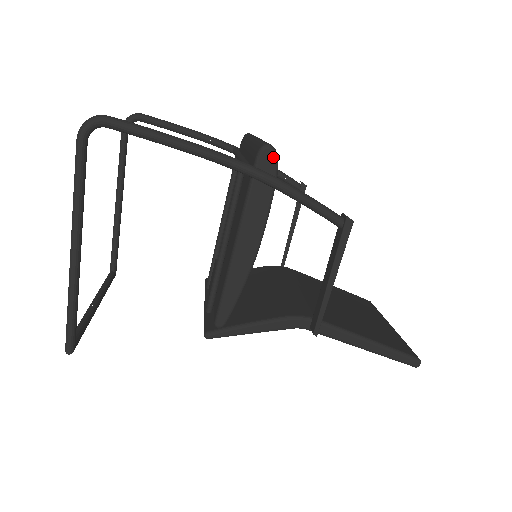
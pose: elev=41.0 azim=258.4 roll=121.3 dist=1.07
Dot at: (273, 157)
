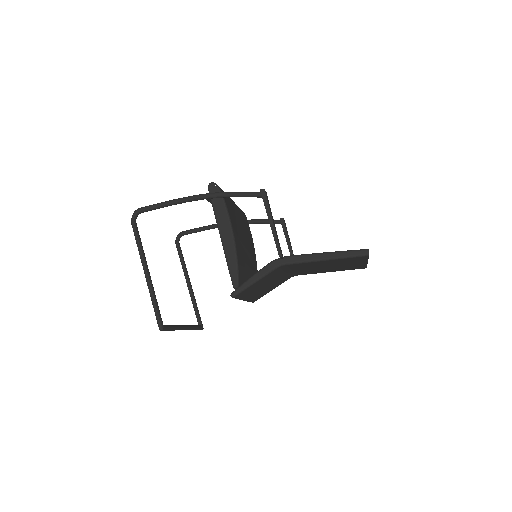
Dot at: (215, 186)
